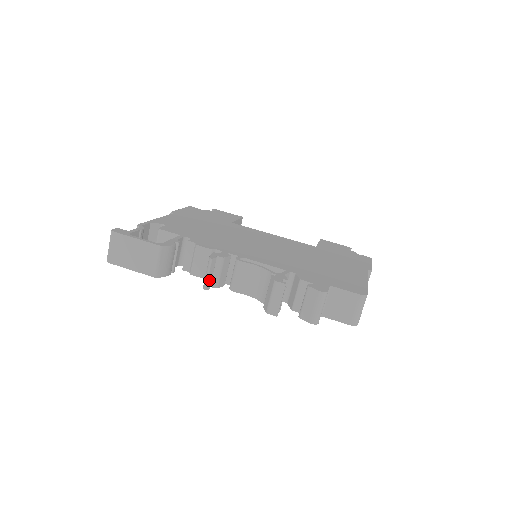
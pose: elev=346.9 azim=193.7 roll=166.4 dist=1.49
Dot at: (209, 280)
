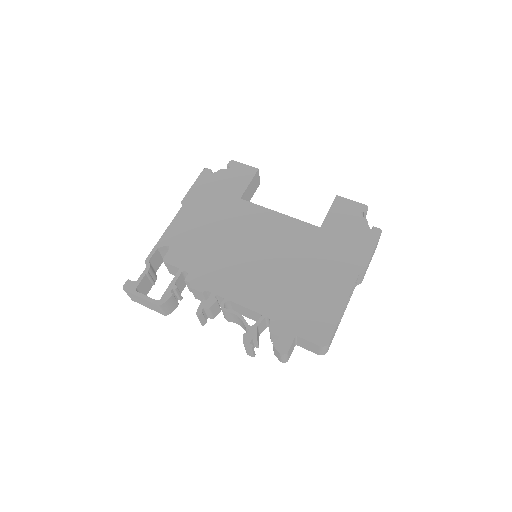
Dot at: (203, 321)
